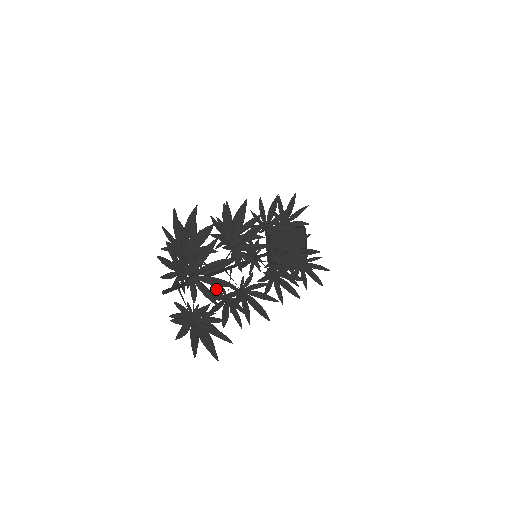
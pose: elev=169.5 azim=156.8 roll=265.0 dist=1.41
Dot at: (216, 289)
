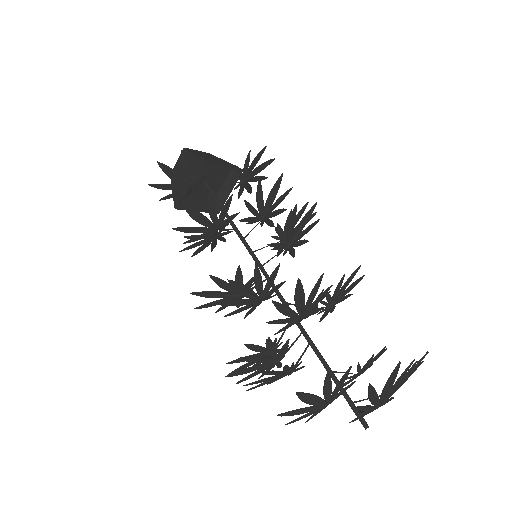
Dot at: occluded
